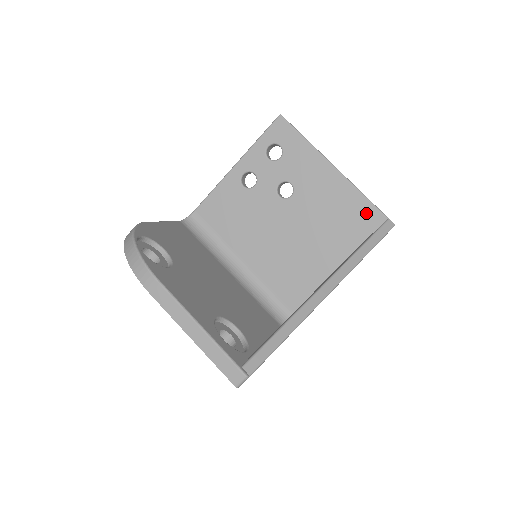
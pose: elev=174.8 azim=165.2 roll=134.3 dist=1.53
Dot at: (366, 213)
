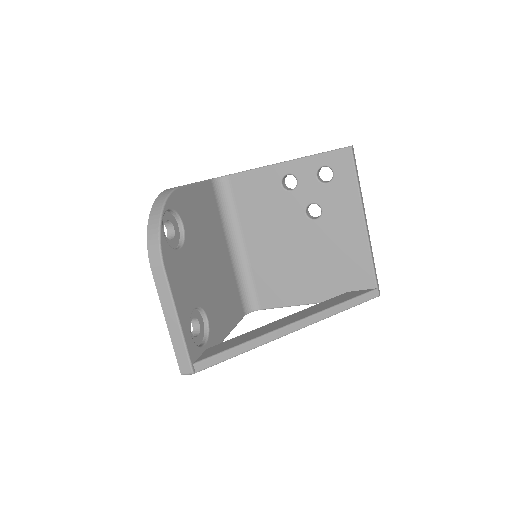
Dot at: (364, 273)
